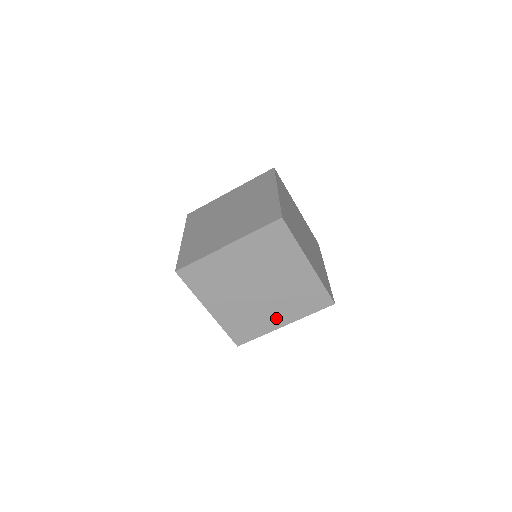
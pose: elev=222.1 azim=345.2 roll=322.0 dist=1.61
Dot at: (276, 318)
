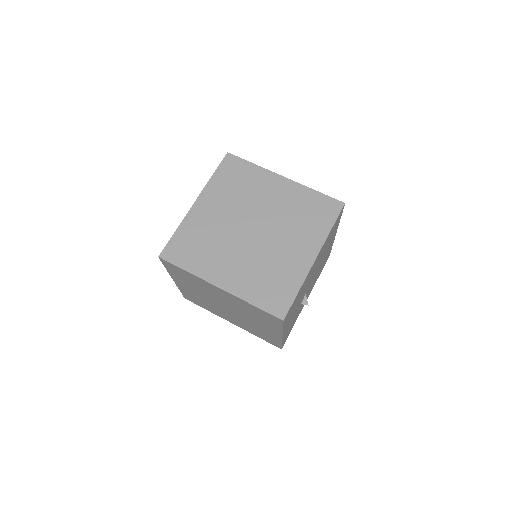
Dot at: (299, 254)
